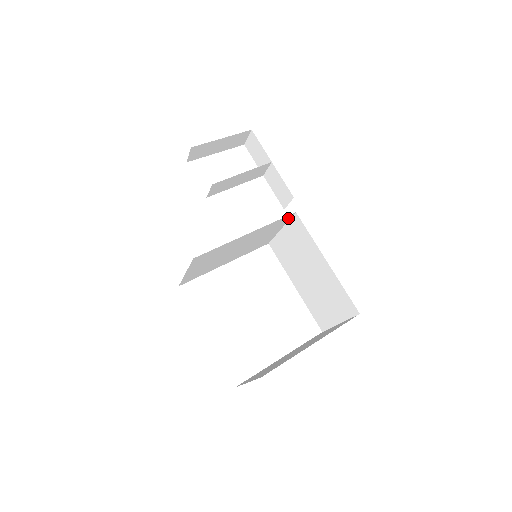
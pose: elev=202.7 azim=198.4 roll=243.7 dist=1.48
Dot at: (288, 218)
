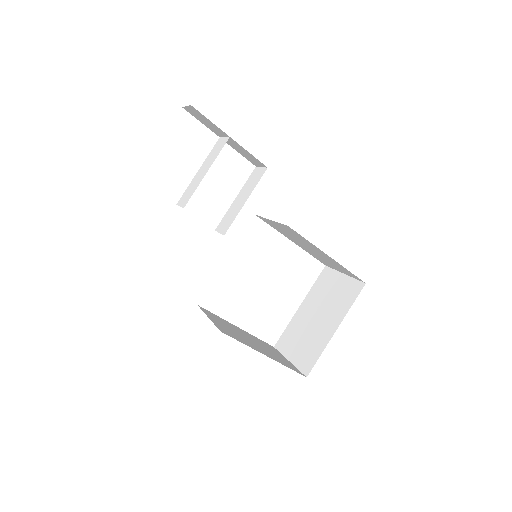
Dot at: occluded
